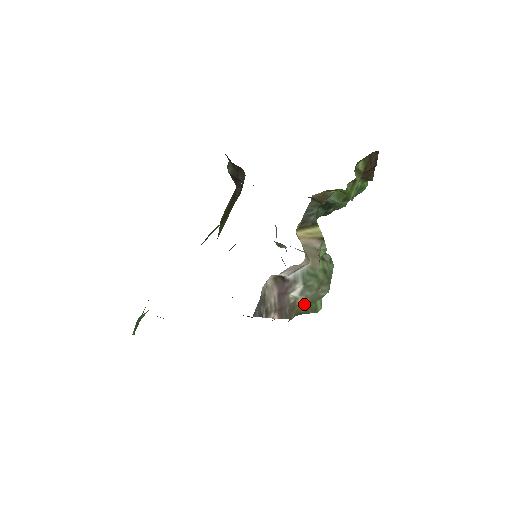
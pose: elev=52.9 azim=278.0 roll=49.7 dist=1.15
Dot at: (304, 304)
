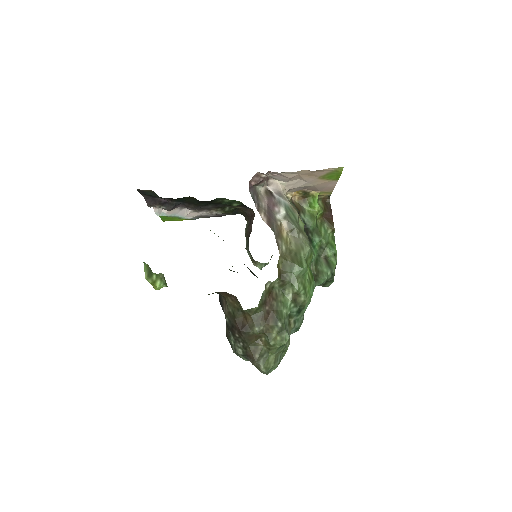
Dot at: (290, 252)
